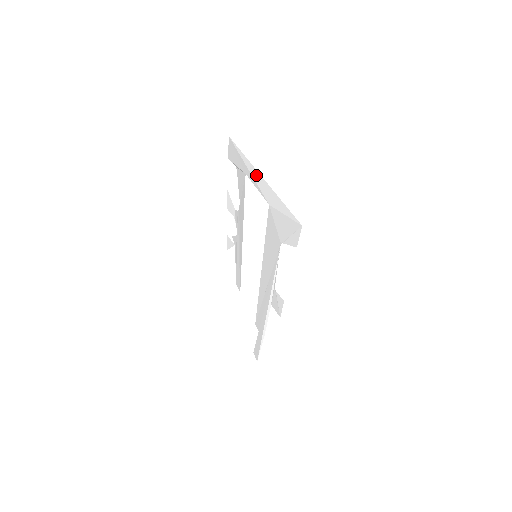
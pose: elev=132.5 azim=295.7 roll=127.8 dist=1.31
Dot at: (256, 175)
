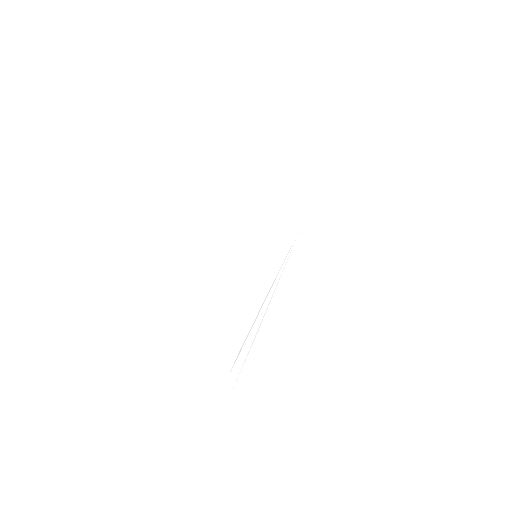
Dot at: (274, 179)
